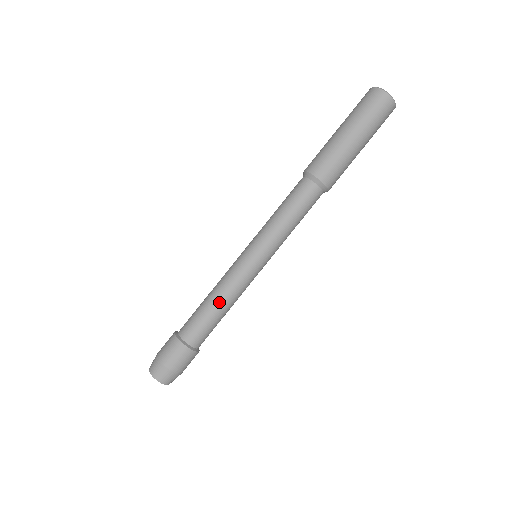
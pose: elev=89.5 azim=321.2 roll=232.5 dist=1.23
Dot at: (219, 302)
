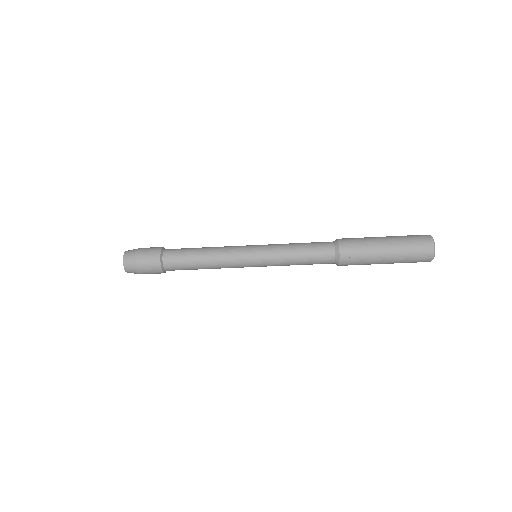
Dot at: (207, 268)
